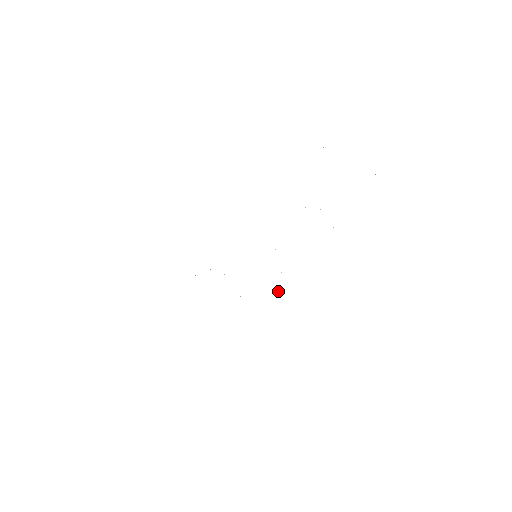
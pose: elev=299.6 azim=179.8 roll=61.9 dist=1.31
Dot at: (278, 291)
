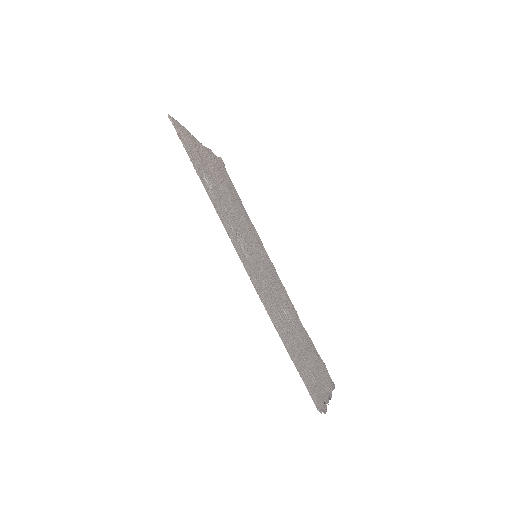
Dot at: occluded
